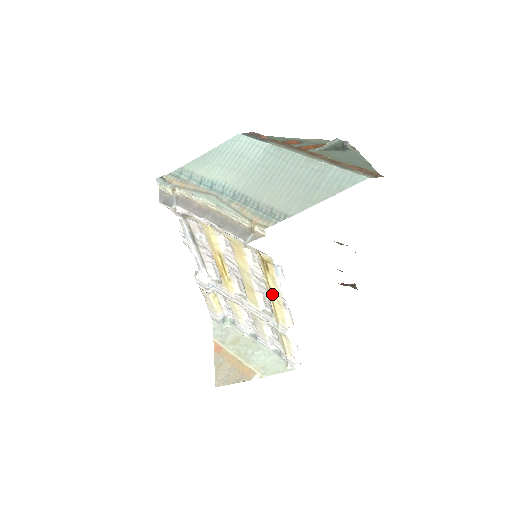
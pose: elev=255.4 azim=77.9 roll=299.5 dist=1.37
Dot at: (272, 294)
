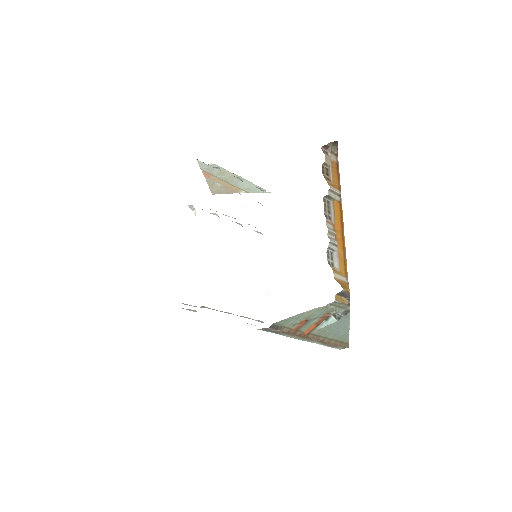
Dot at: occluded
